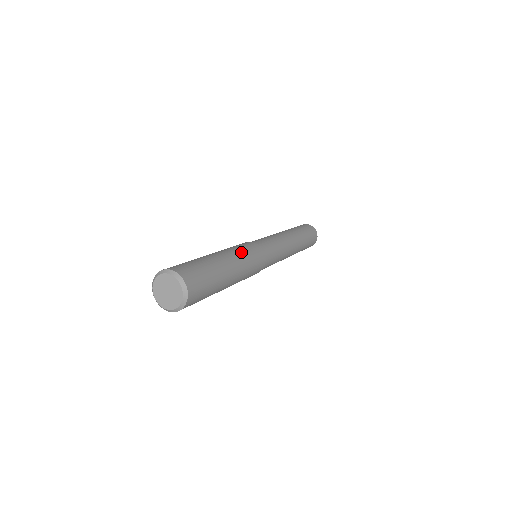
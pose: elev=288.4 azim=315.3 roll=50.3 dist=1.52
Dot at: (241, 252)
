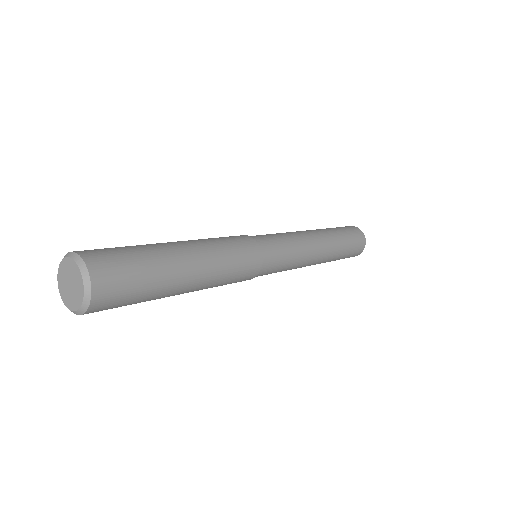
Dot at: (223, 251)
